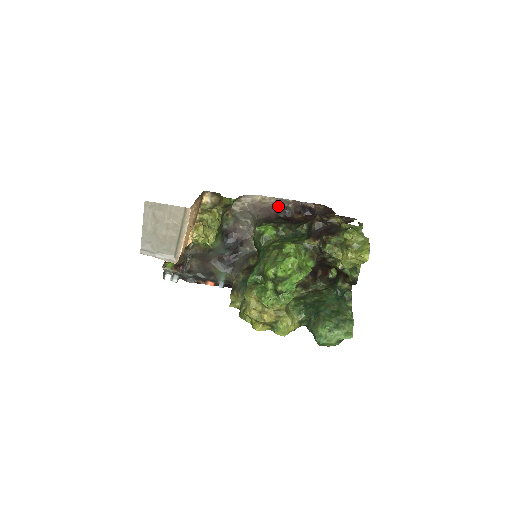
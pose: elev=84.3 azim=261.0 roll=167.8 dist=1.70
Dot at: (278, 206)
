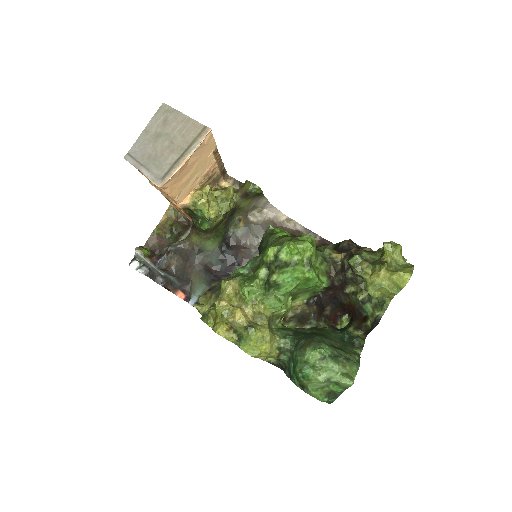
Dot at: occluded
